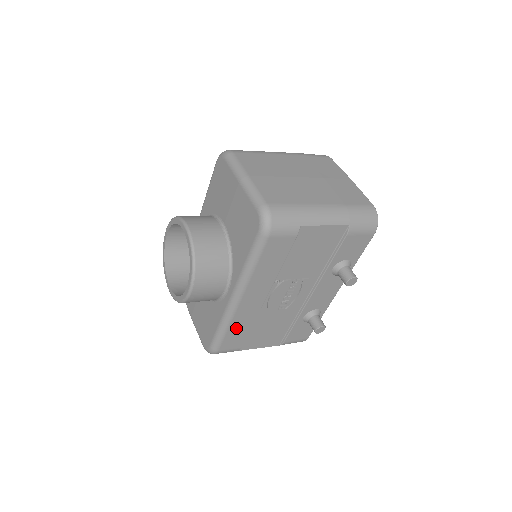
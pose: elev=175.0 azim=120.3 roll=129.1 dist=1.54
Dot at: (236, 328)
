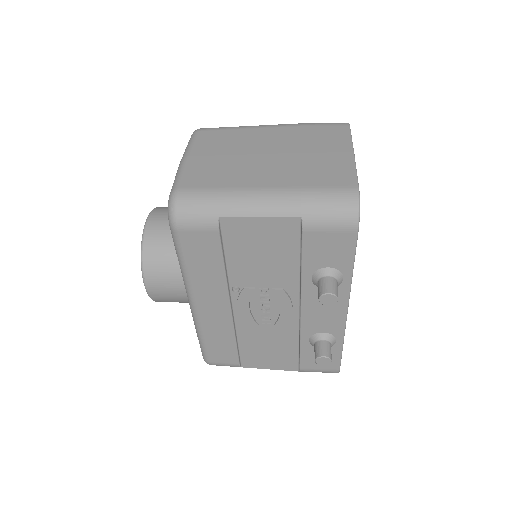
Dot at: (214, 339)
